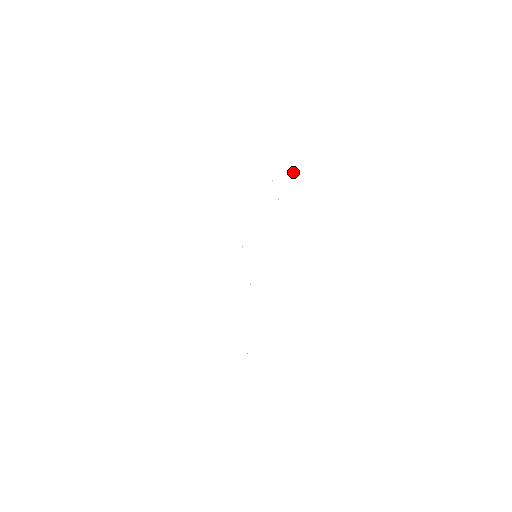
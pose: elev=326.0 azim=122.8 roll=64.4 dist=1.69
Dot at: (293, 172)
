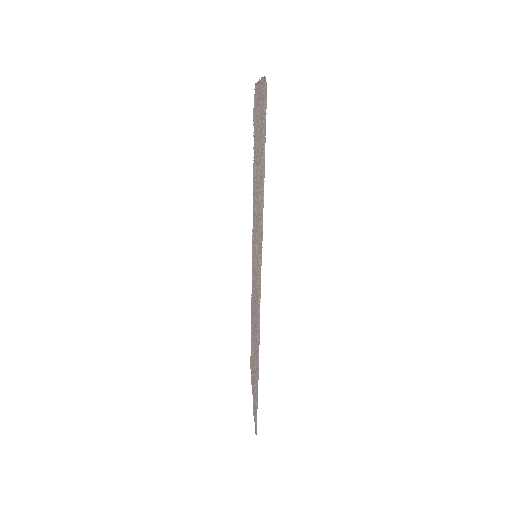
Dot at: (255, 121)
